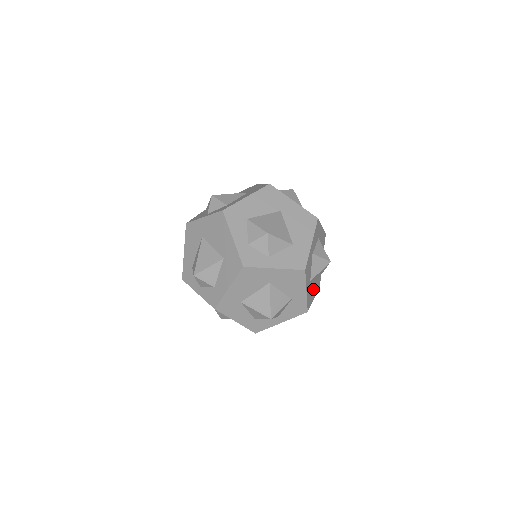
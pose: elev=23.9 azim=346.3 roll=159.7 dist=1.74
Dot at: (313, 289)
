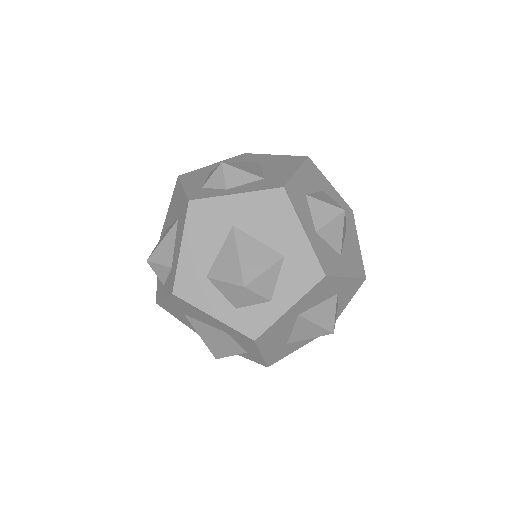
Dot at: (350, 243)
